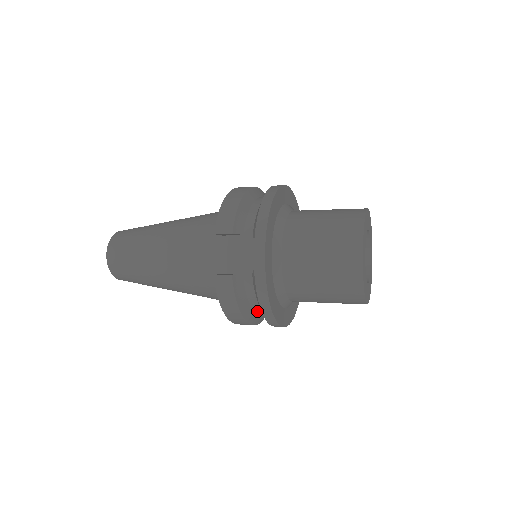
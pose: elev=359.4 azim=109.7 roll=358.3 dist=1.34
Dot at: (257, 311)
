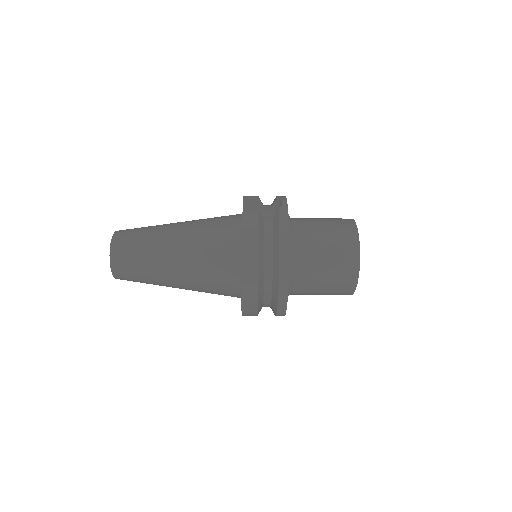
Dot at: (267, 264)
